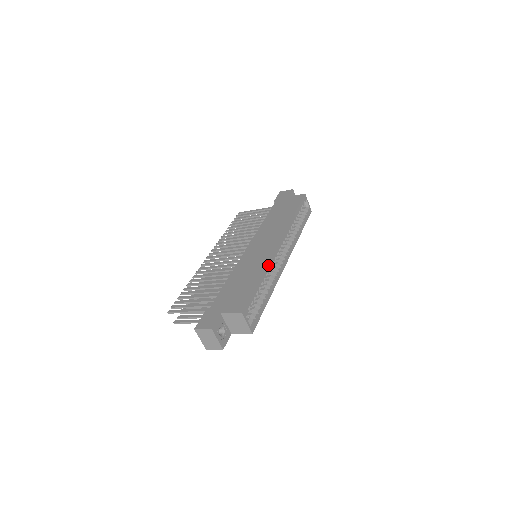
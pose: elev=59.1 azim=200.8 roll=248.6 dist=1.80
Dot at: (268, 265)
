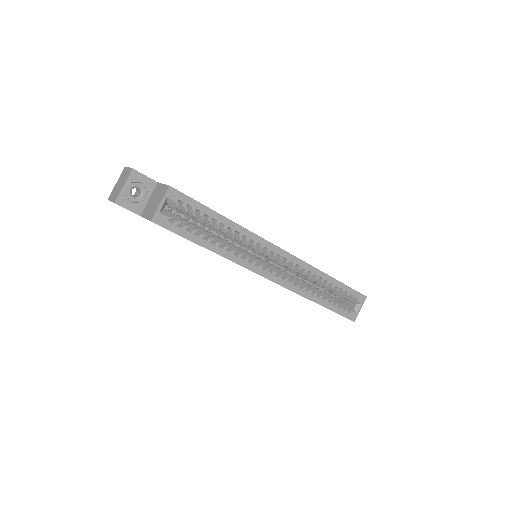
Dot at: (250, 233)
